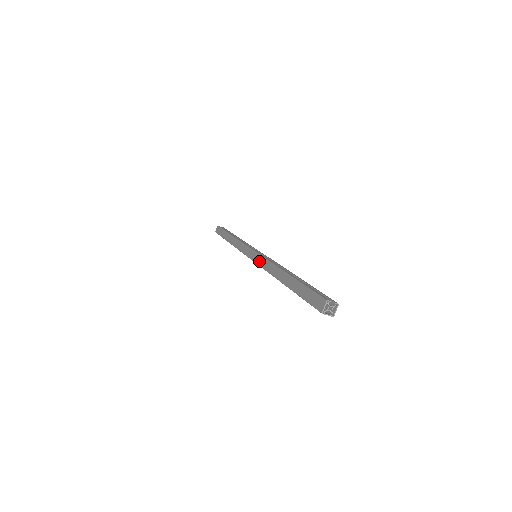
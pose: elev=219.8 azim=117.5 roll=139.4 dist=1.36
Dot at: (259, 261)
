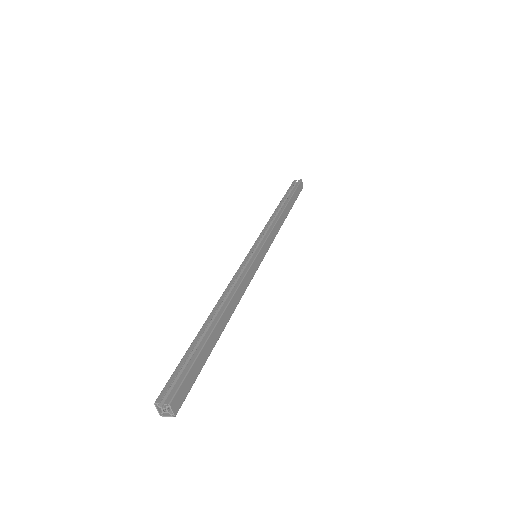
Dot at: occluded
